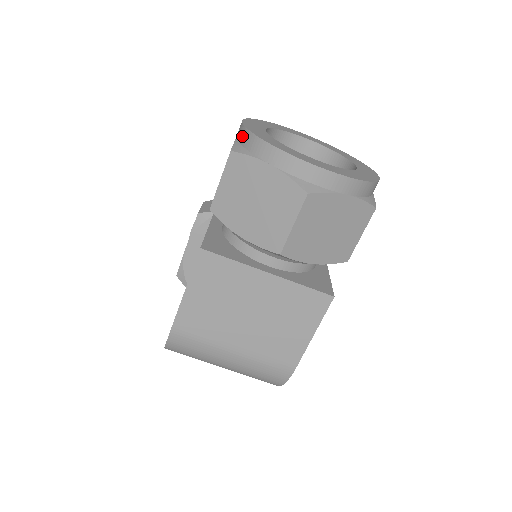
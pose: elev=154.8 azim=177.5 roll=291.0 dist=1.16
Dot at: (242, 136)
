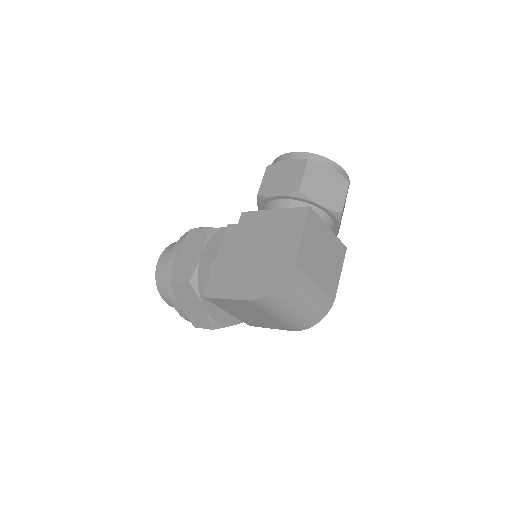
Dot at: (304, 156)
